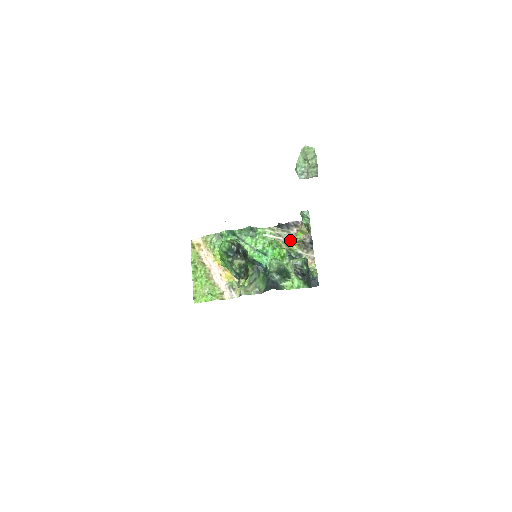
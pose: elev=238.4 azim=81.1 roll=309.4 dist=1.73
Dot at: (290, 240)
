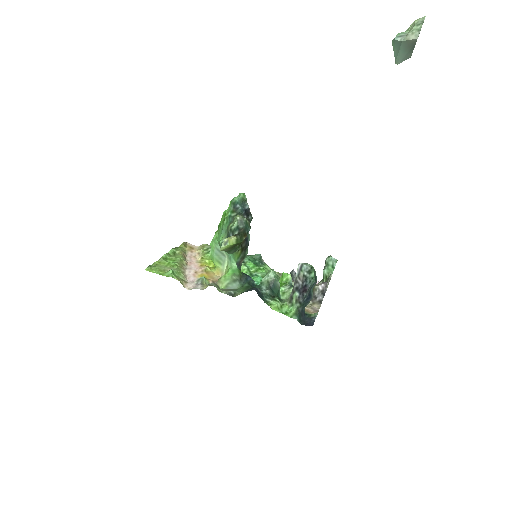
Dot at: occluded
